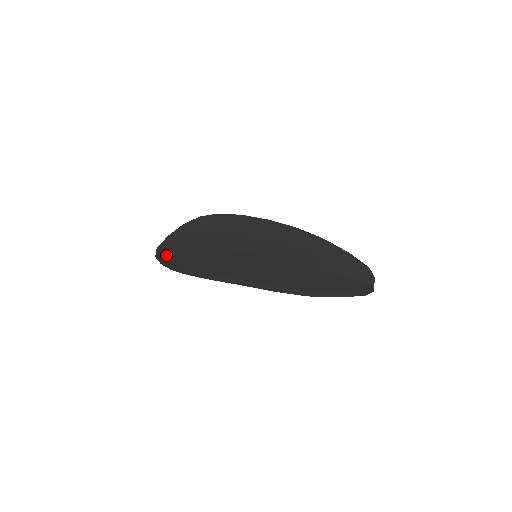
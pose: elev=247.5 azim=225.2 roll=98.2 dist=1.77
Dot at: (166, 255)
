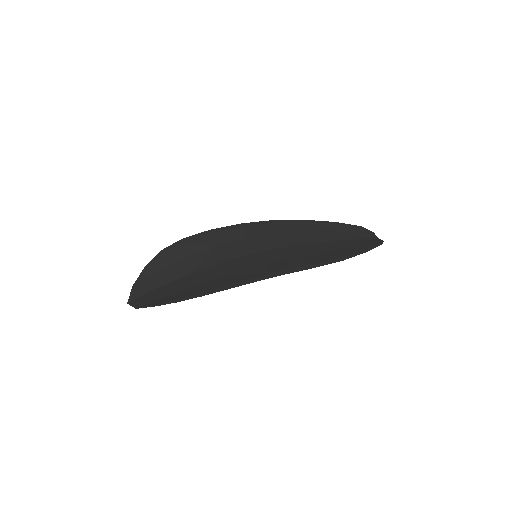
Dot at: (150, 299)
